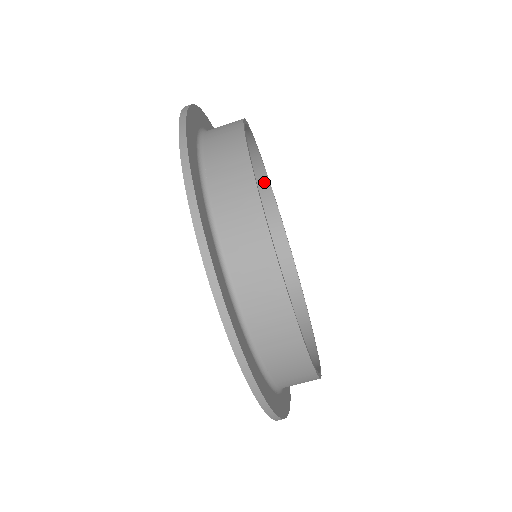
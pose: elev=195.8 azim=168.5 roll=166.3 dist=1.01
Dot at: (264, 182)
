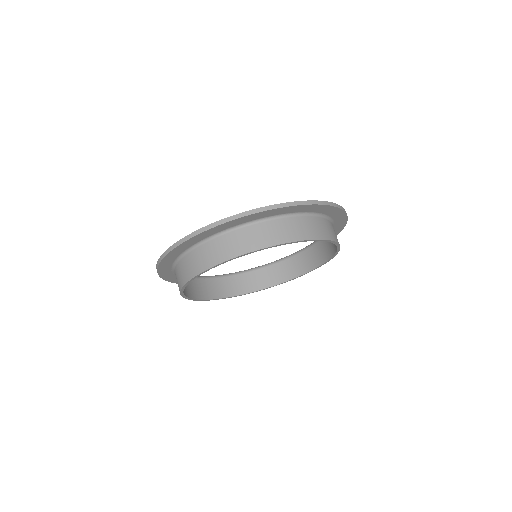
Dot at: (318, 237)
